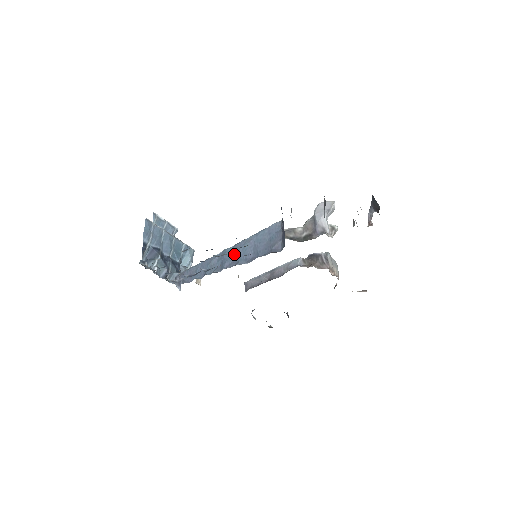
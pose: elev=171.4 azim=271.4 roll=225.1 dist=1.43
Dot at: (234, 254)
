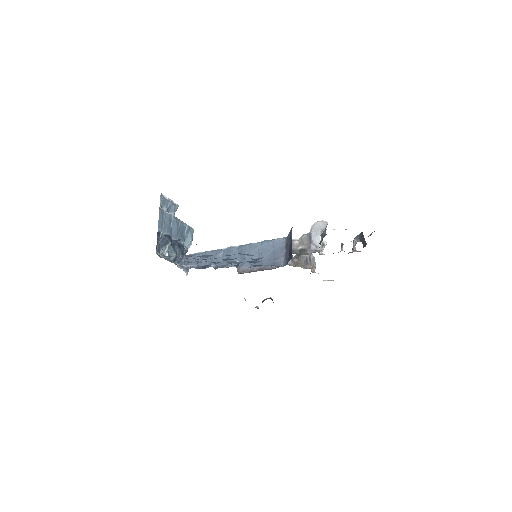
Dot at: (239, 255)
